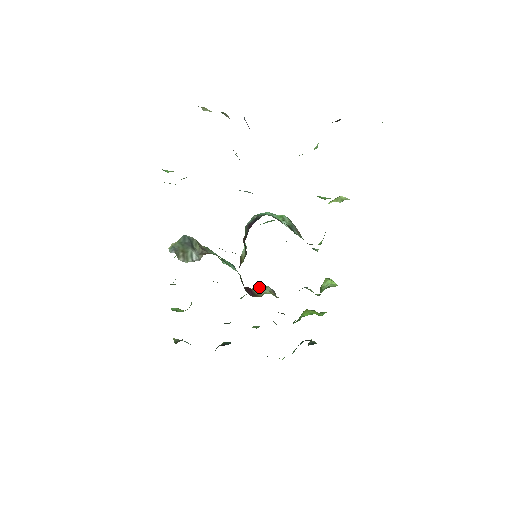
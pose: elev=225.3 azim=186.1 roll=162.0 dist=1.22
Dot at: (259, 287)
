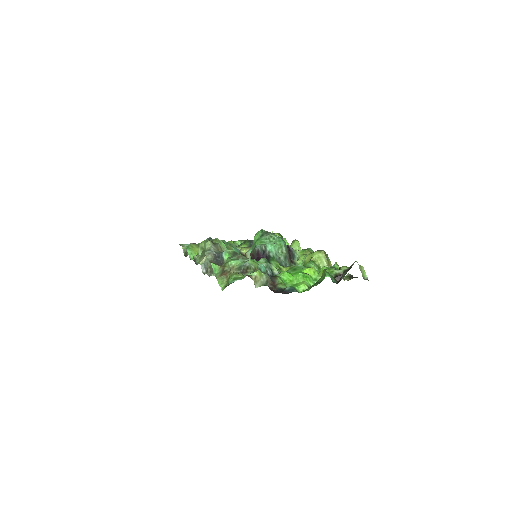
Dot at: occluded
